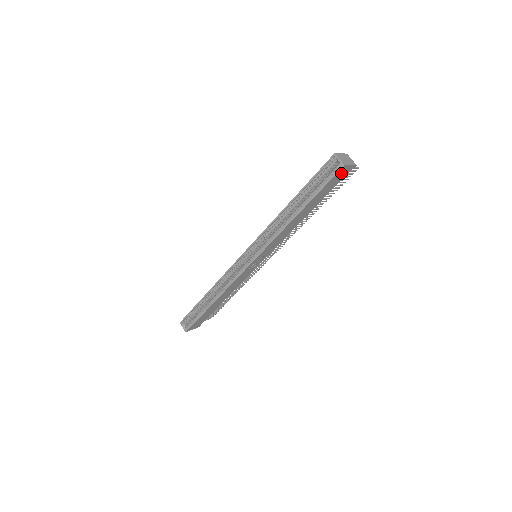
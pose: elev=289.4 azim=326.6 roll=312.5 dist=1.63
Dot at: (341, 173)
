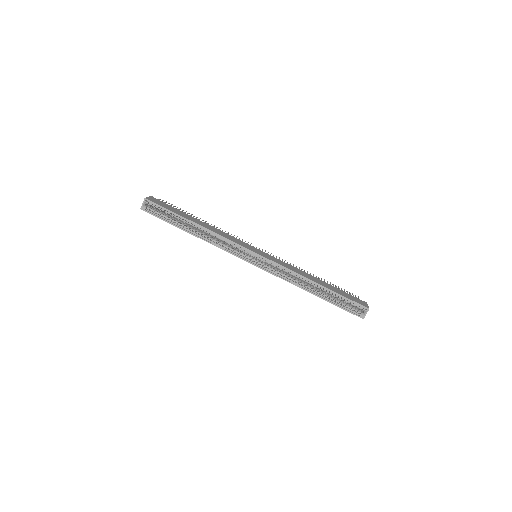
Dot at: occluded
